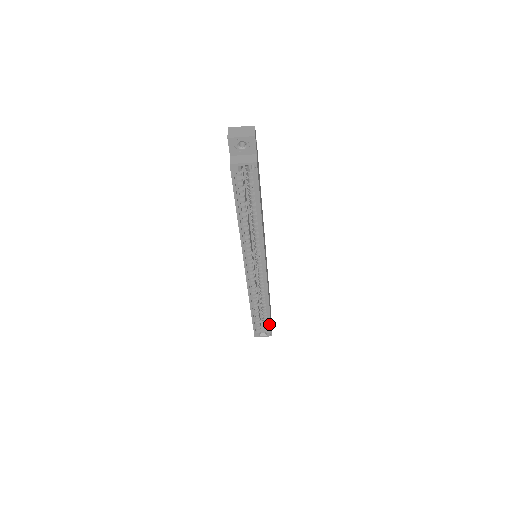
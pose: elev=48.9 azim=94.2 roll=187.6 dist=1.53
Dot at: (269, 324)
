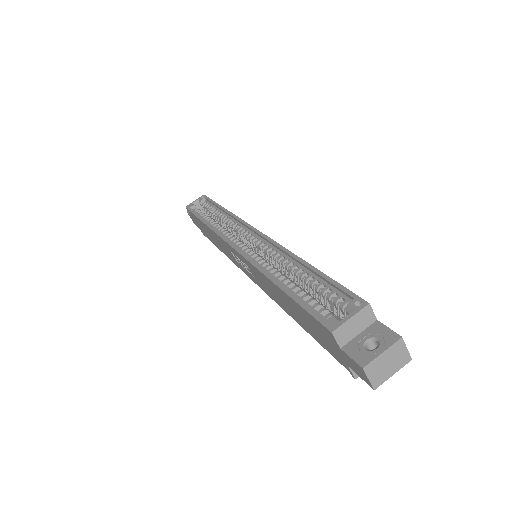
Dot at: (333, 285)
